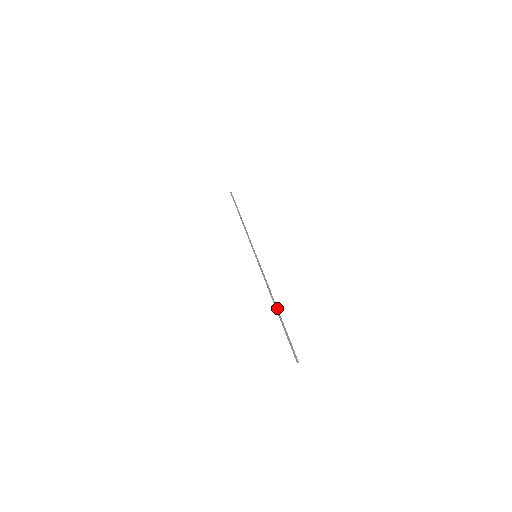
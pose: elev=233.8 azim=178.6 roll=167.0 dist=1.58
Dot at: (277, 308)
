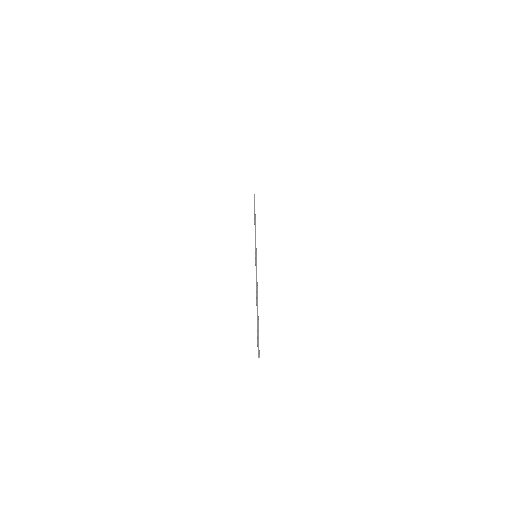
Dot at: occluded
